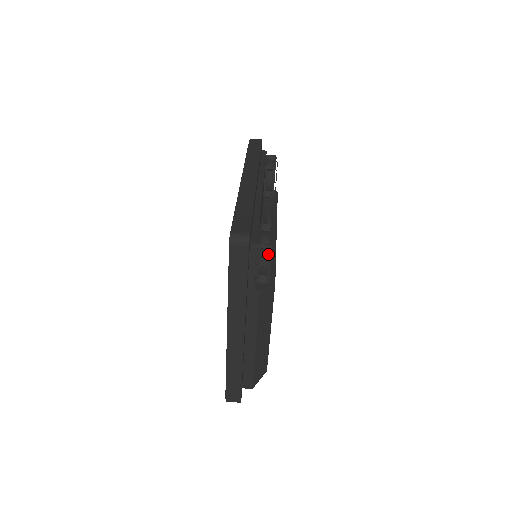
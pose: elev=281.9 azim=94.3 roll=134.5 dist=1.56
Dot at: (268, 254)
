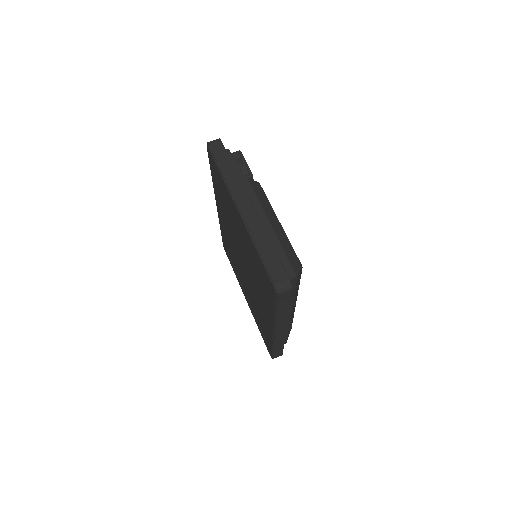
Dot at: (241, 158)
